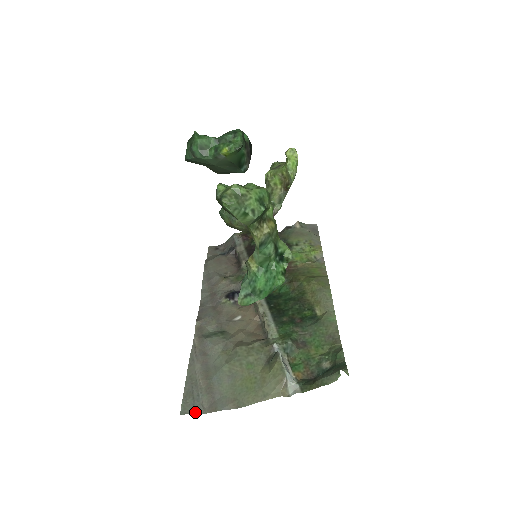
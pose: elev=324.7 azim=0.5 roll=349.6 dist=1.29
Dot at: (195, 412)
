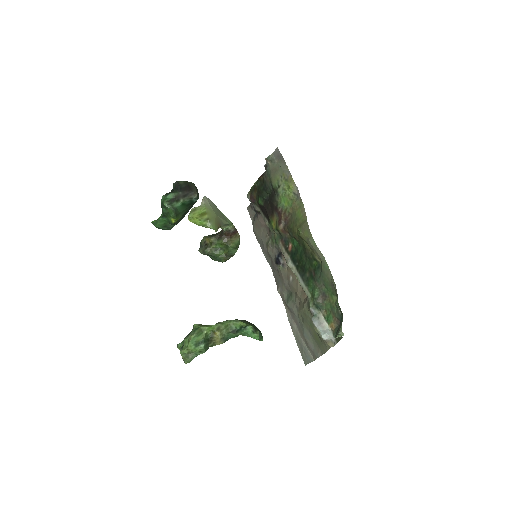
Dot at: (310, 362)
